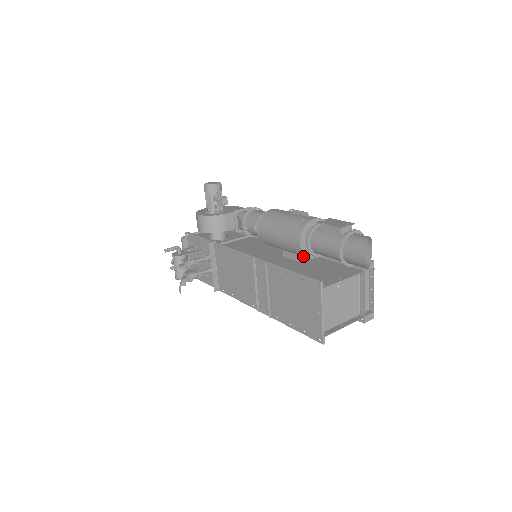
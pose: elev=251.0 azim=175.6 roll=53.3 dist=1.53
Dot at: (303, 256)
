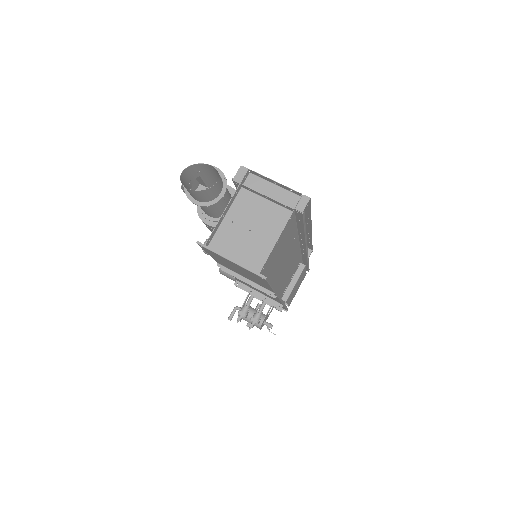
Dot at: occluded
